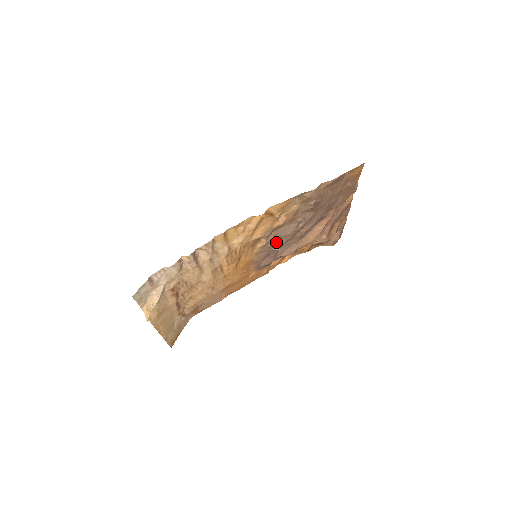
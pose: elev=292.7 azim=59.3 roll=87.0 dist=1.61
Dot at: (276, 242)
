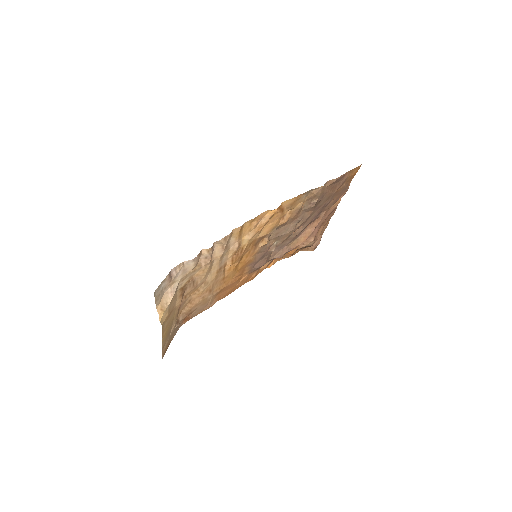
Dot at: (274, 242)
